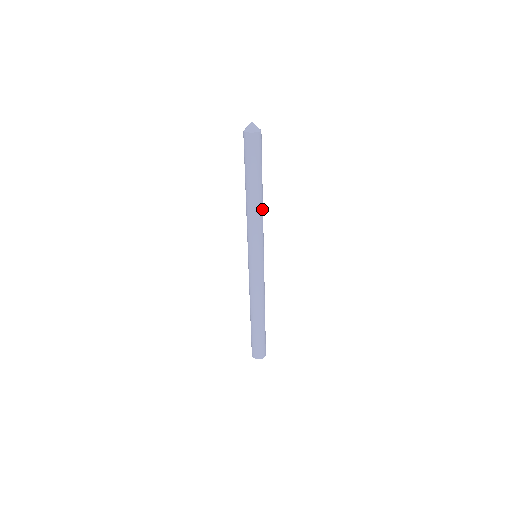
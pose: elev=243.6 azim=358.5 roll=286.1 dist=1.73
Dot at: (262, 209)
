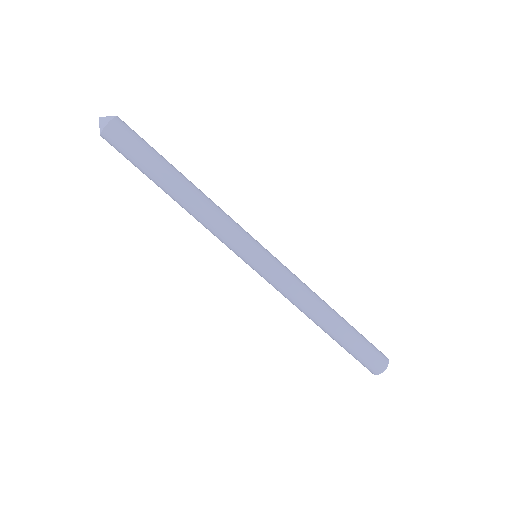
Dot at: (201, 203)
